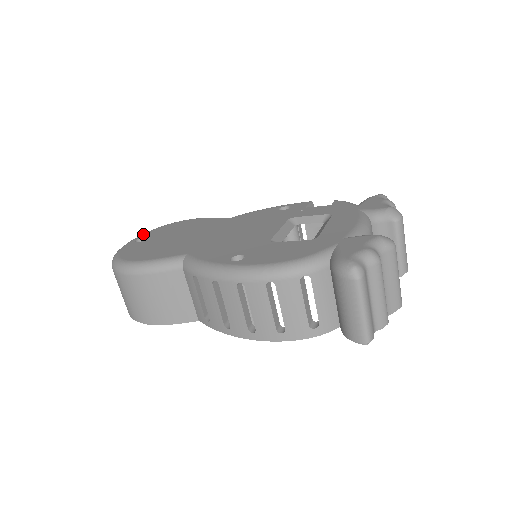
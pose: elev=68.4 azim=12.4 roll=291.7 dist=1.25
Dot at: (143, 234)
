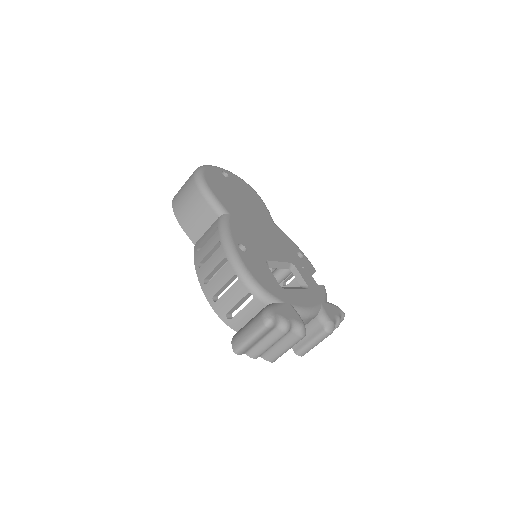
Dot at: (231, 172)
